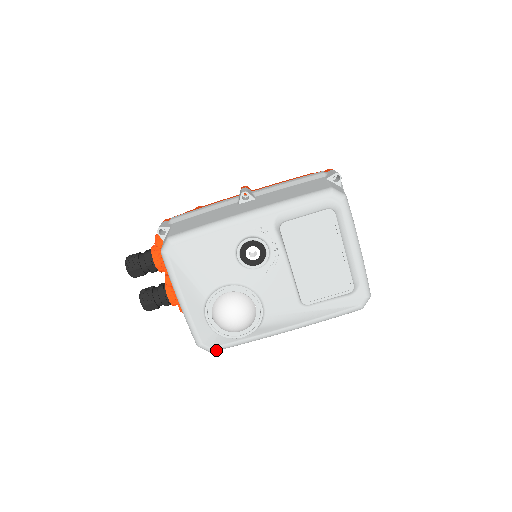
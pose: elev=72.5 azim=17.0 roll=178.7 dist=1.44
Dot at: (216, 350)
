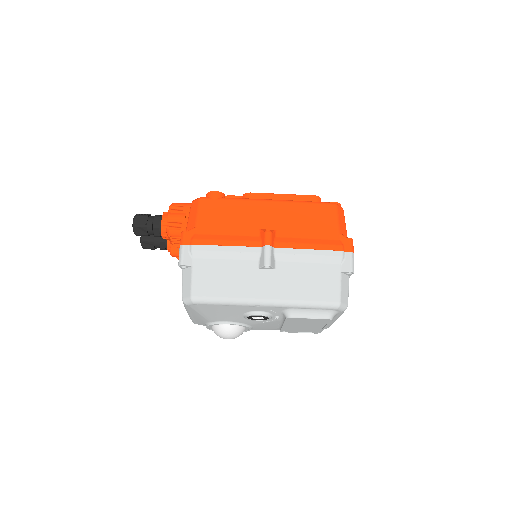
Dot at: occluded
